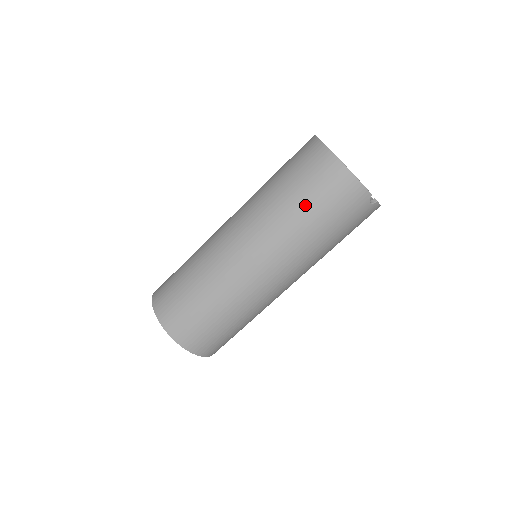
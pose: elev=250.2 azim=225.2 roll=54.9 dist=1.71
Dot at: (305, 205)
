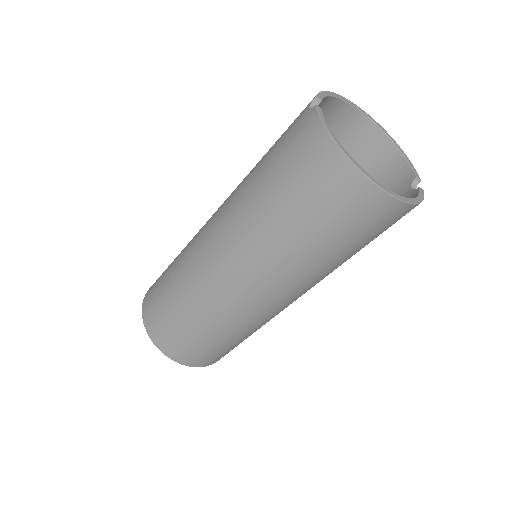
Dot at: (353, 251)
